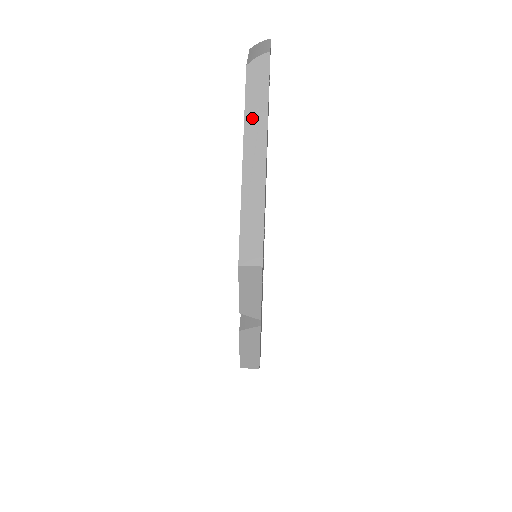
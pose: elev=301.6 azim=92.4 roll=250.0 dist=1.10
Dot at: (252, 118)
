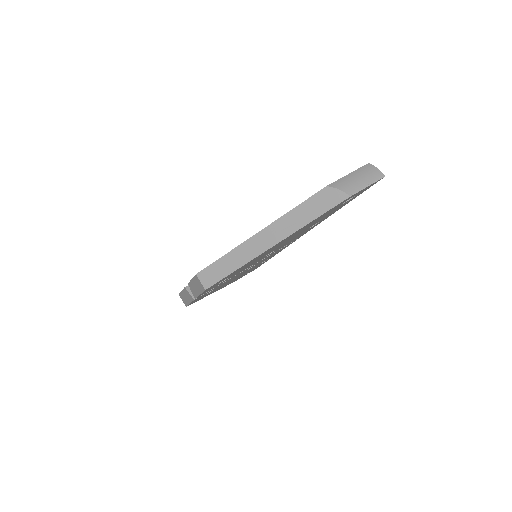
Dot at: (291, 218)
